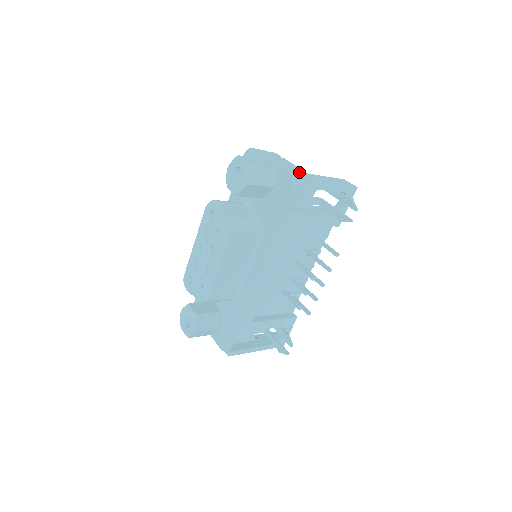
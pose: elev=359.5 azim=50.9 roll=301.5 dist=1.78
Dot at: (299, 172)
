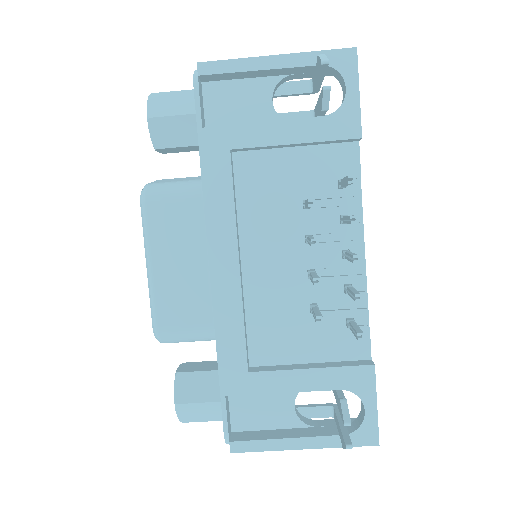
Dot at: occluded
